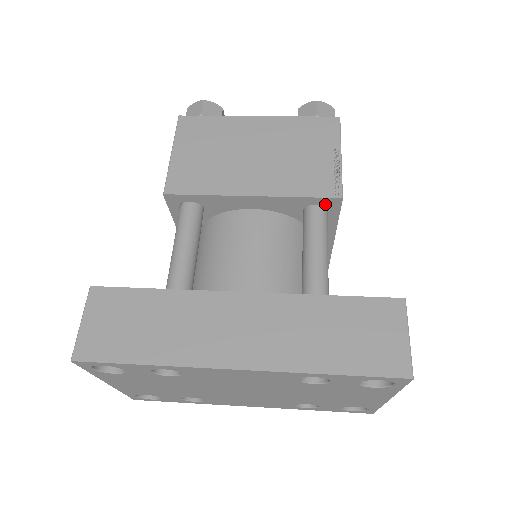
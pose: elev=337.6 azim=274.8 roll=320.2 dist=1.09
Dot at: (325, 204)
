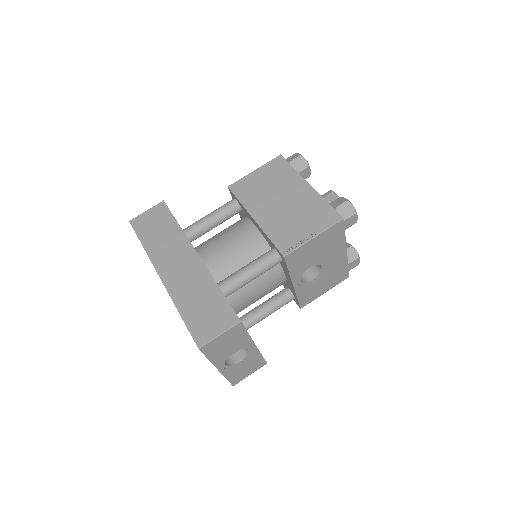
Dot at: (279, 253)
